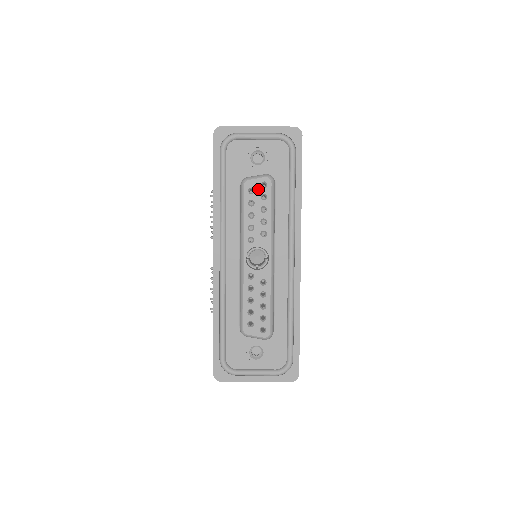
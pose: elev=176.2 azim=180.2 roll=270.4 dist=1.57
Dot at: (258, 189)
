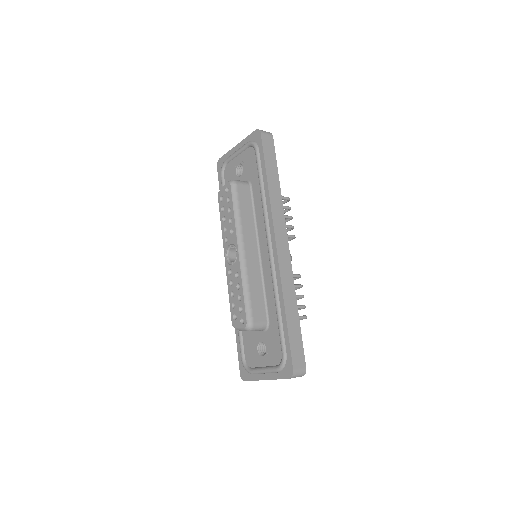
Dot at: (225, 195)
